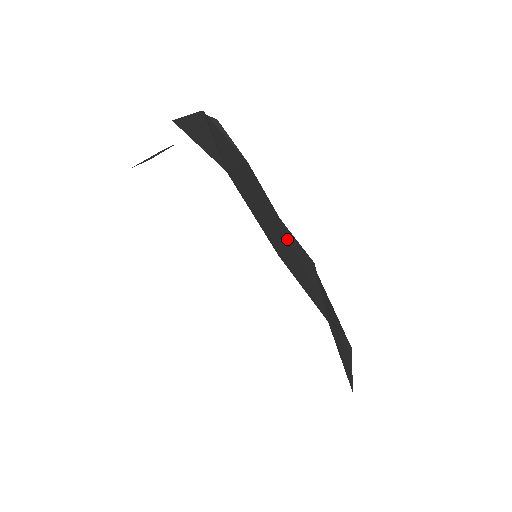
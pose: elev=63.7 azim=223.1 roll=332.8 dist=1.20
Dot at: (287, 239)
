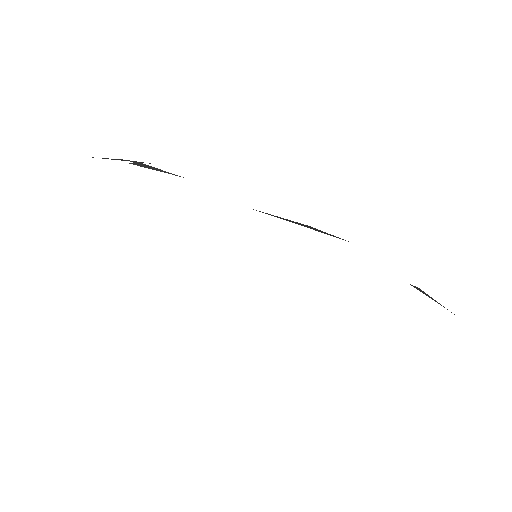
Dot at: occluded
